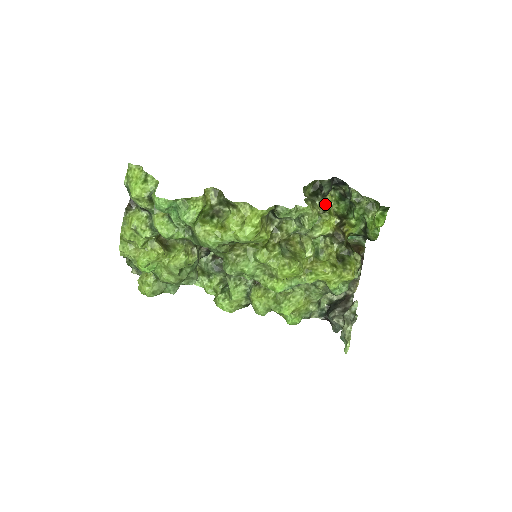
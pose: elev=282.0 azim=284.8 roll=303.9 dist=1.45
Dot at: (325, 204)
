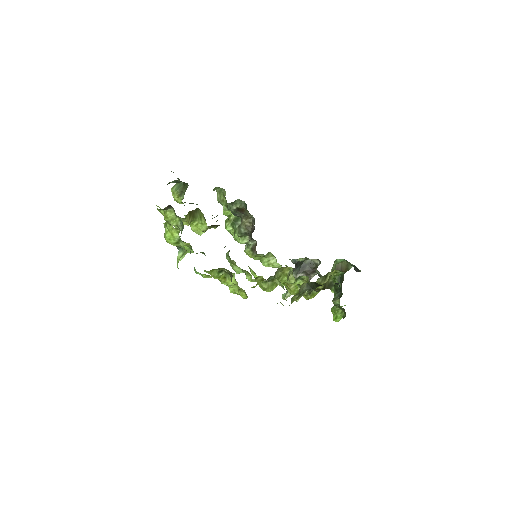
Dot at: (321, 280)
